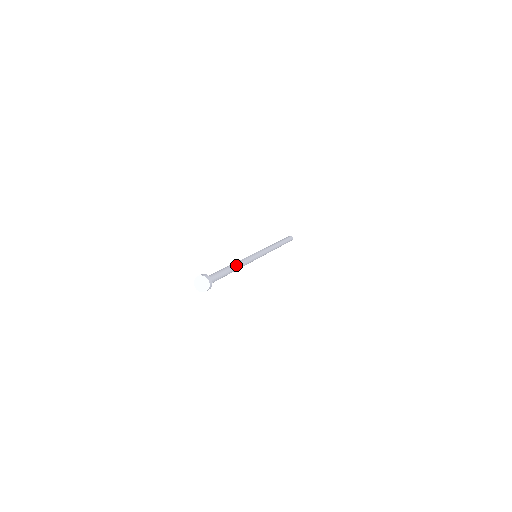
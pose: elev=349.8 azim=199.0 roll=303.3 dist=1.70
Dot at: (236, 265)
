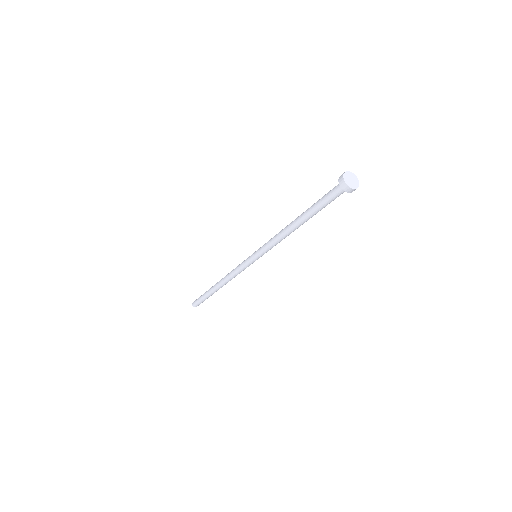
Dot at: occluded
